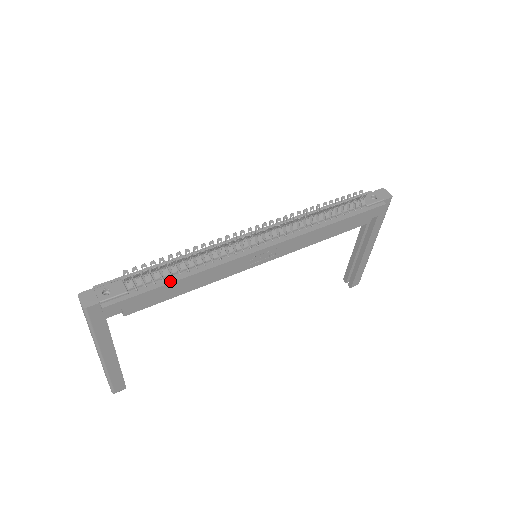
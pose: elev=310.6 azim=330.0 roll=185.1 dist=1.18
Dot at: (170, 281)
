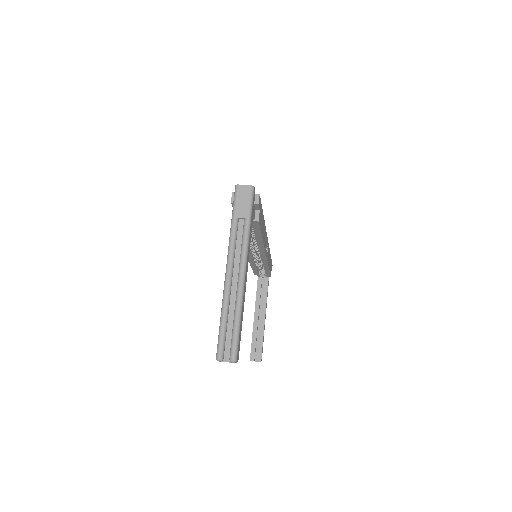
Dot at: occluded
